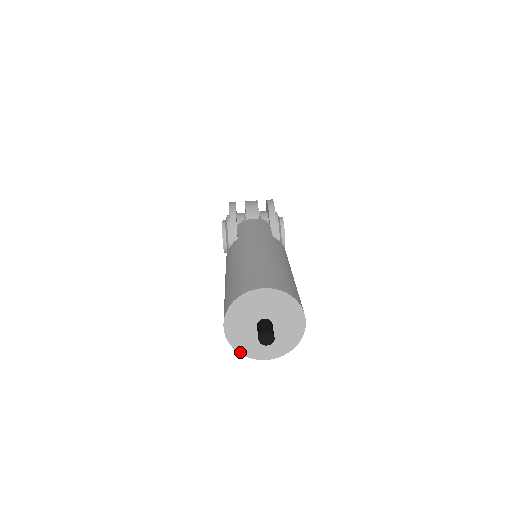
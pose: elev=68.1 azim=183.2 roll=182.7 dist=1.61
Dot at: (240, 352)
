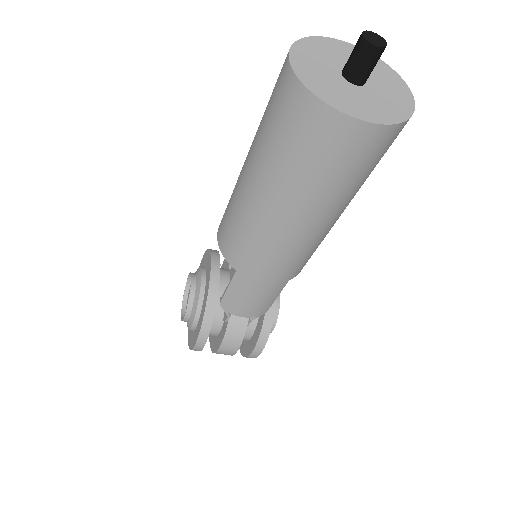
Dot at: (316, 94)
